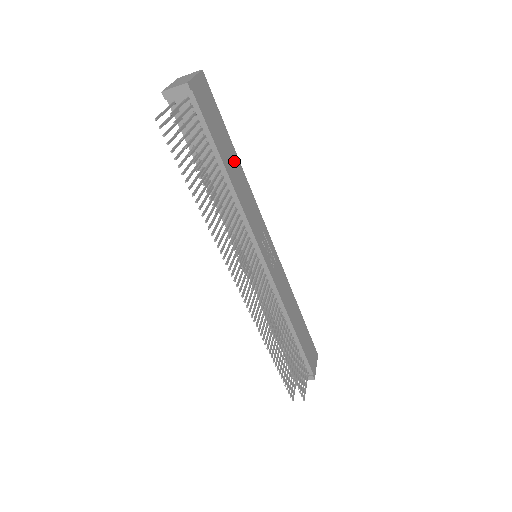
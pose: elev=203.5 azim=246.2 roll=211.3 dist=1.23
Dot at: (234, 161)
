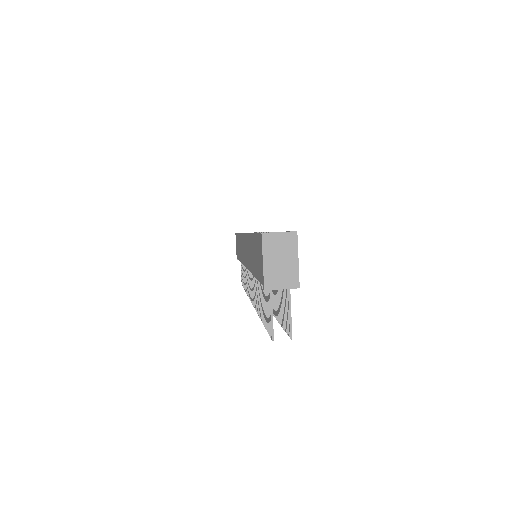
Dot at: occluded
